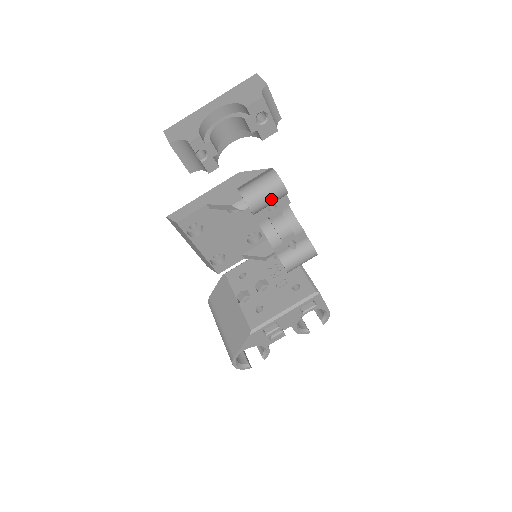
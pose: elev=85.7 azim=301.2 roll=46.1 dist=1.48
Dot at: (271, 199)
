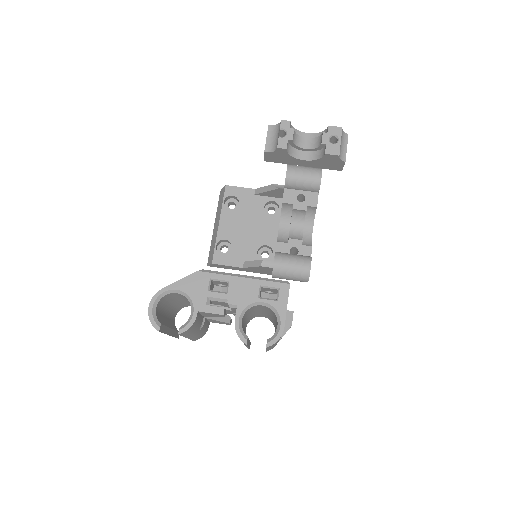
Dot at: (306, 175)
